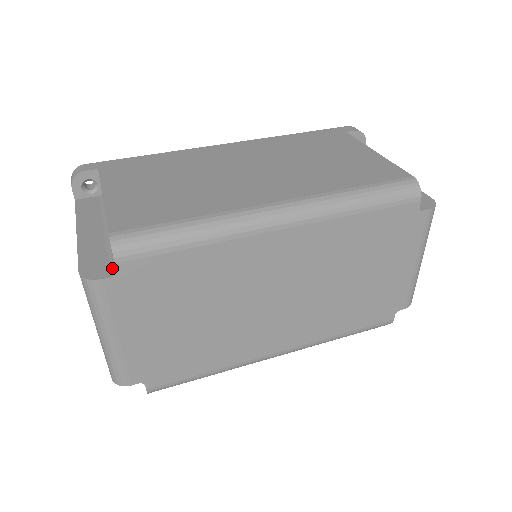
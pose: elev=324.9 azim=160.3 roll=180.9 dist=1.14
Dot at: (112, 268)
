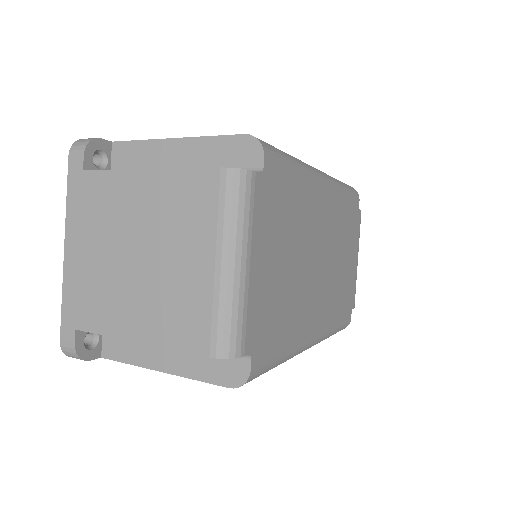
Dot at: occluded
